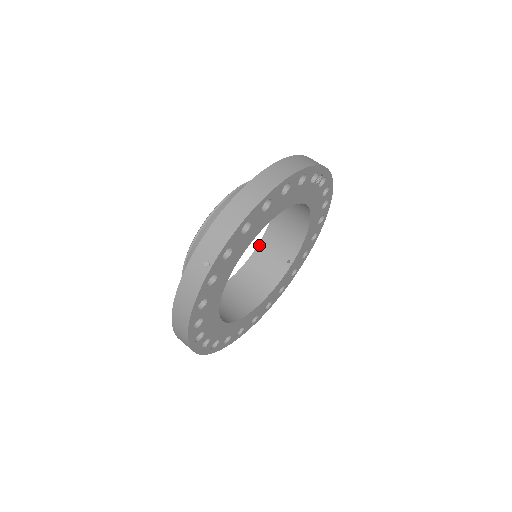
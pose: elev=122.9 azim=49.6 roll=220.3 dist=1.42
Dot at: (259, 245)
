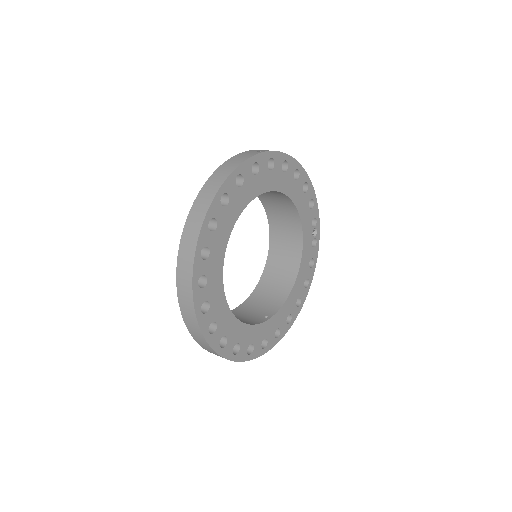
Dot at: (235, 309)
